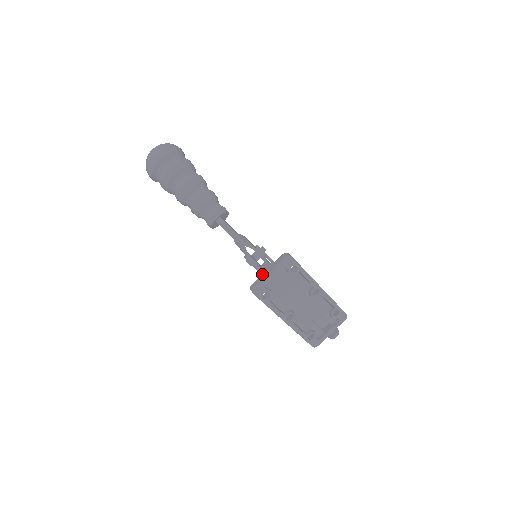
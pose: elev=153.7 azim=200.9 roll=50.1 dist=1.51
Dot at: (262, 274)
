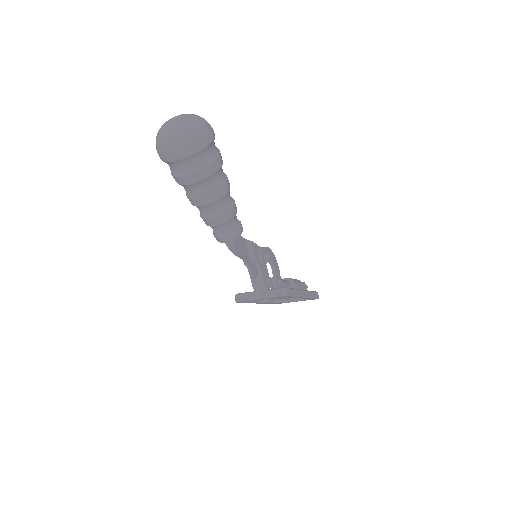
Dot at: (252, 293)
